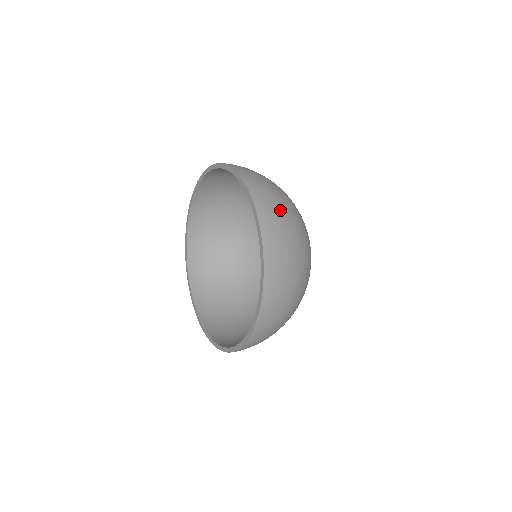
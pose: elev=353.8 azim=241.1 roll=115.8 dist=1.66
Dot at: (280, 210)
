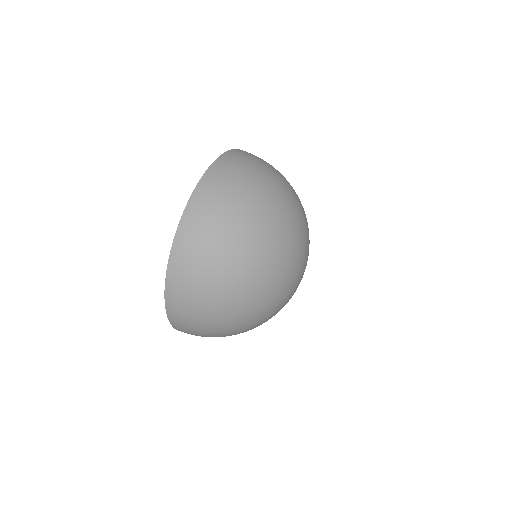
Dot at: (233, 187)
